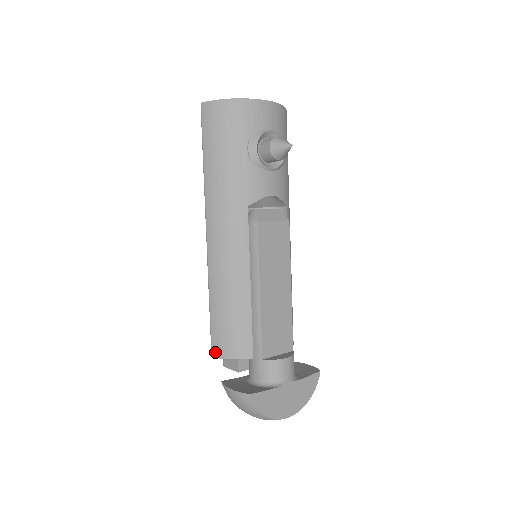
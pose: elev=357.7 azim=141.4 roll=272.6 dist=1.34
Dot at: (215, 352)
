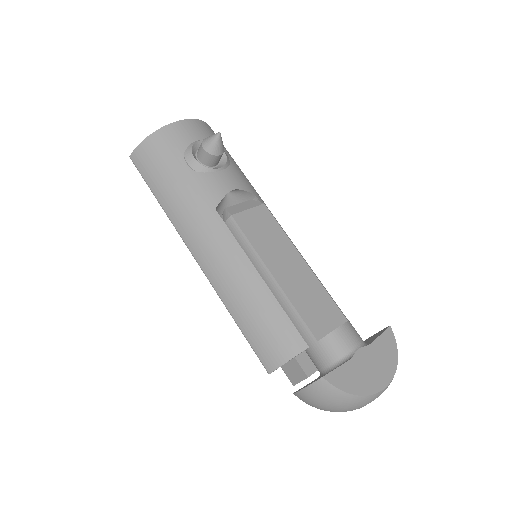
Dot at: (268, 366)
